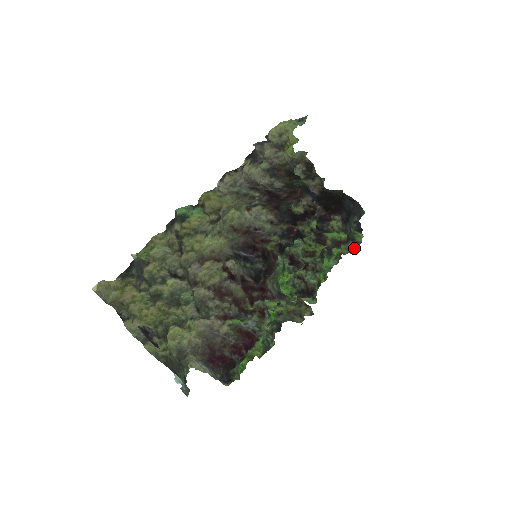
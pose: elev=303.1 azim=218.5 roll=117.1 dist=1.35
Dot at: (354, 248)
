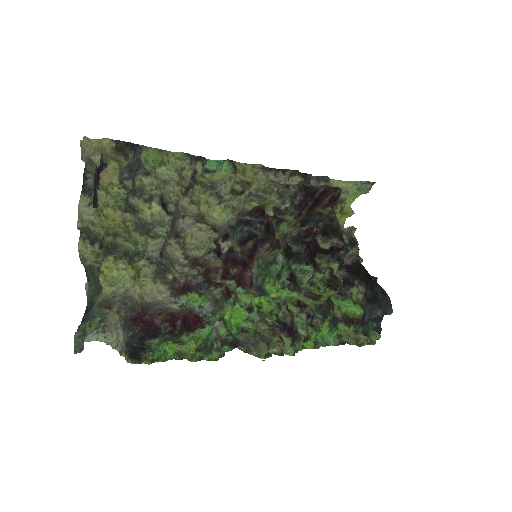
Dot at: (364, 341)
